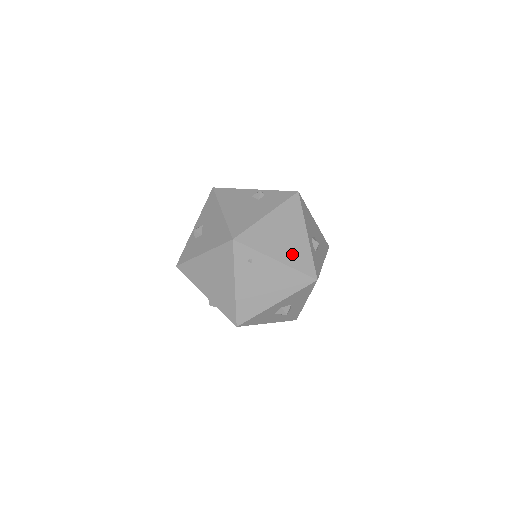
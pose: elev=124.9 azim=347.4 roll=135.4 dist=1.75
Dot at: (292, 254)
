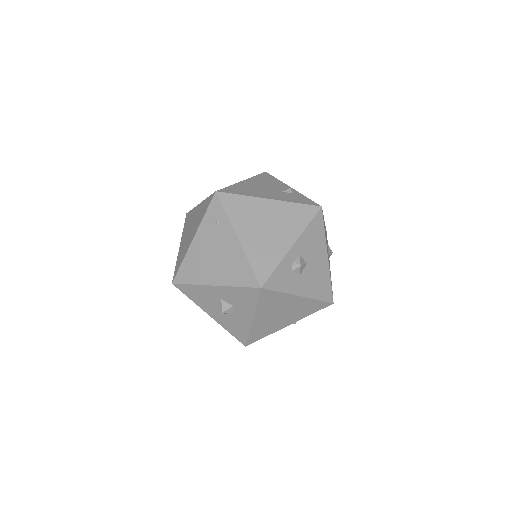
Dot at: (259, 246)
